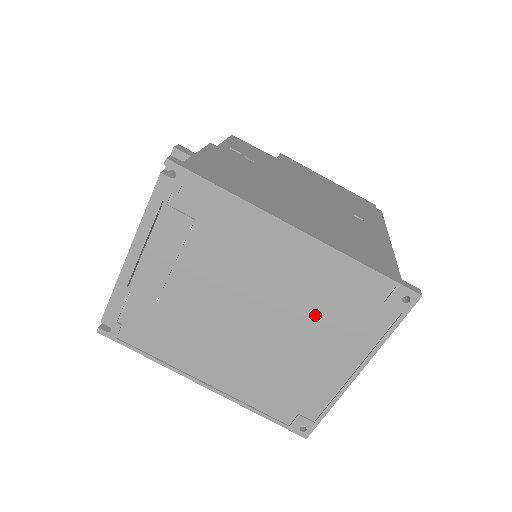
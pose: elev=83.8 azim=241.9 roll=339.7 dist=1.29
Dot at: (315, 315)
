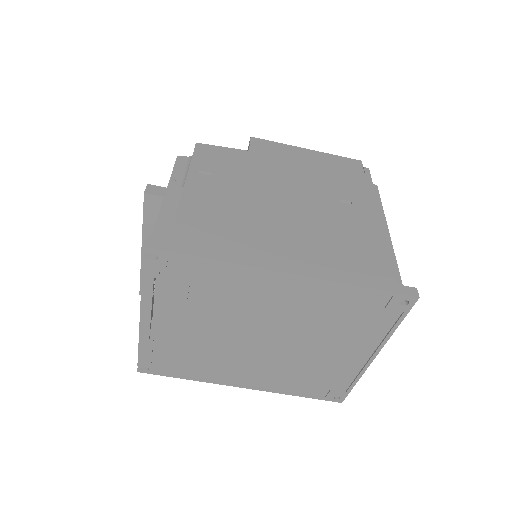
Dot at: (324, 327)
